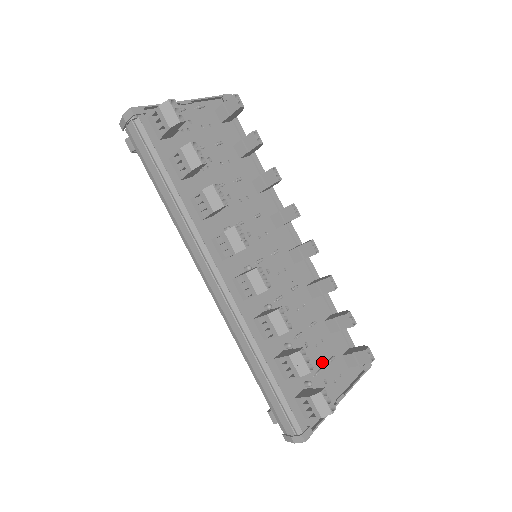
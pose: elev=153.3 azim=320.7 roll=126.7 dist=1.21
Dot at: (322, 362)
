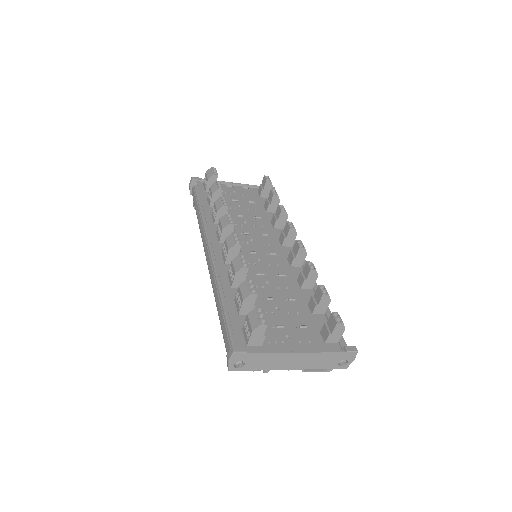
Dot at: (290, 325)
